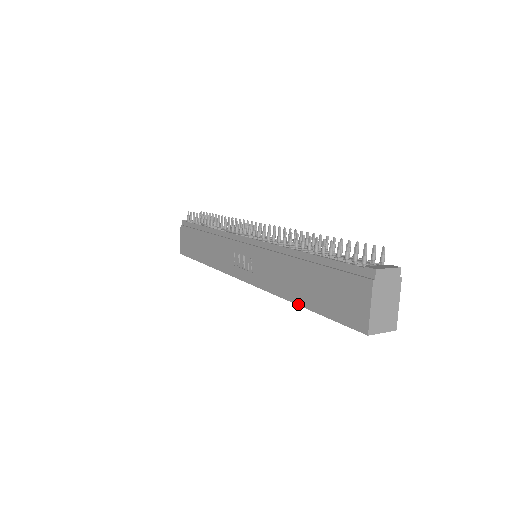
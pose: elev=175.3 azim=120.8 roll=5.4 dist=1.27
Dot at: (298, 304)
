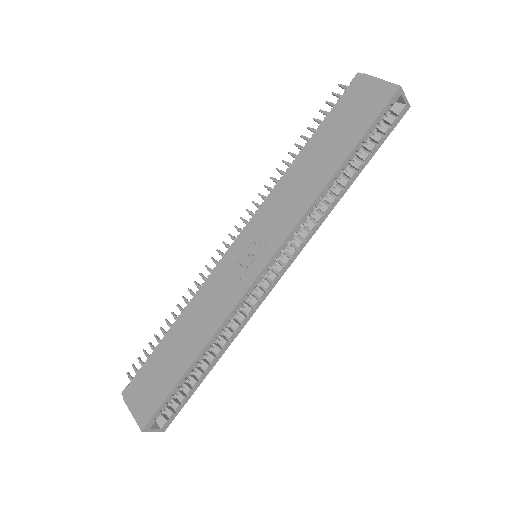
Dot at: (336, 170)
